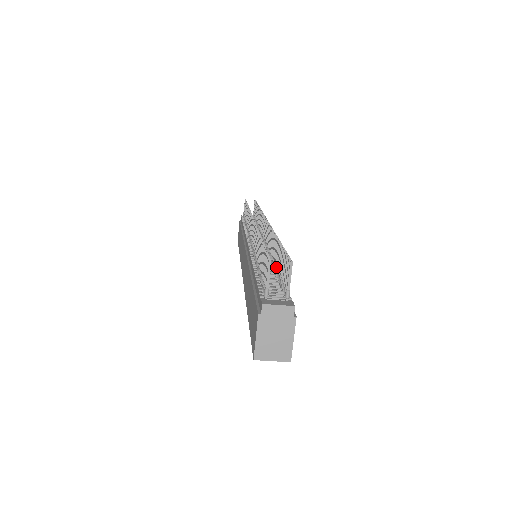
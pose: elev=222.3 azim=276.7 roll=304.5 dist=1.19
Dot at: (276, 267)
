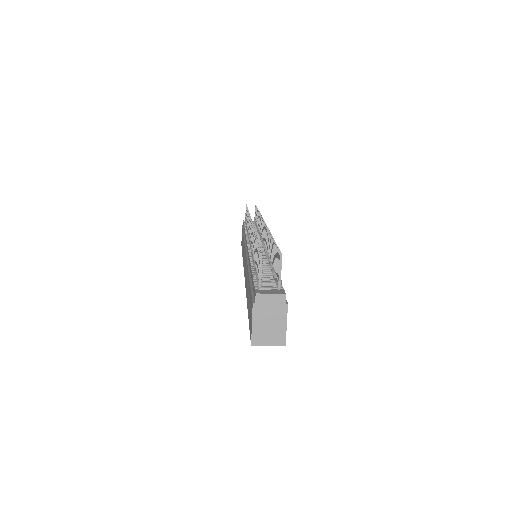
Dot at: (271, 262)
